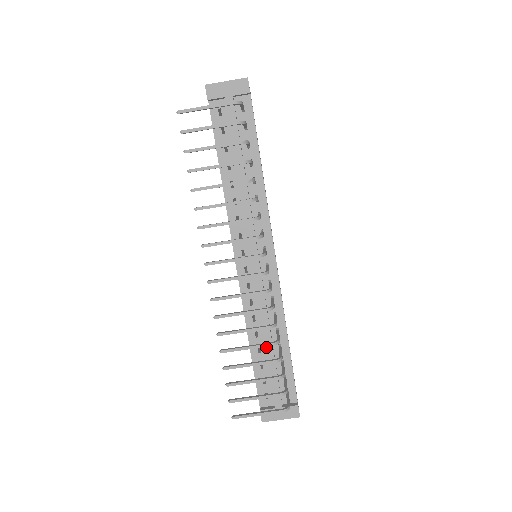
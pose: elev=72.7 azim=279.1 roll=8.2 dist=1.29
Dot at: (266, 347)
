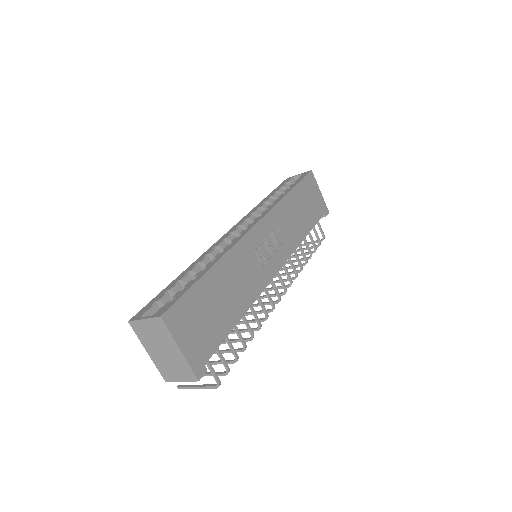
Dot at: occluded
